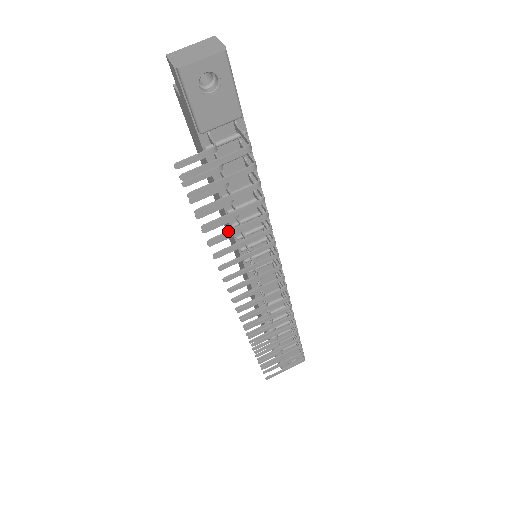
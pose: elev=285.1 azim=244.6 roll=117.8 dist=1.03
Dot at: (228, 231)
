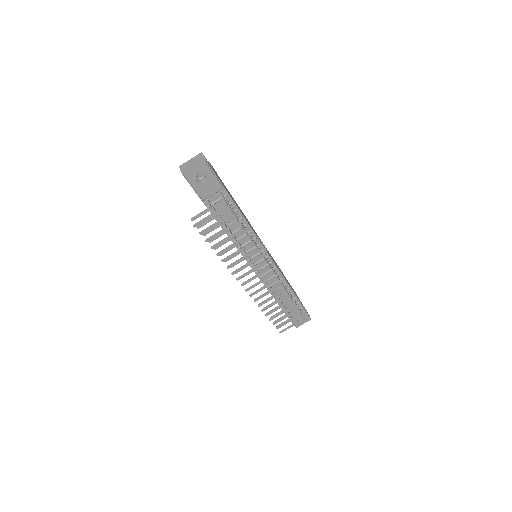
Dot at: (226, 247)
